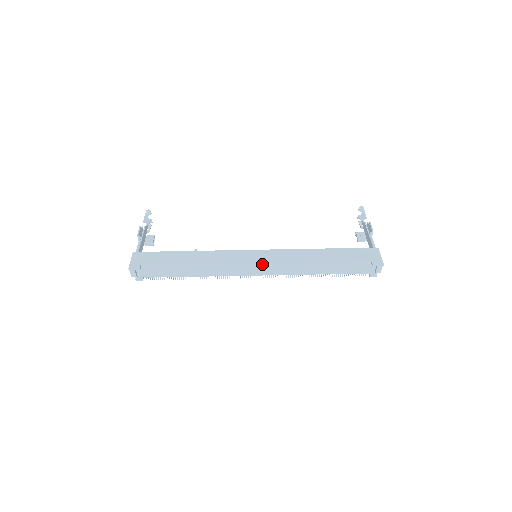
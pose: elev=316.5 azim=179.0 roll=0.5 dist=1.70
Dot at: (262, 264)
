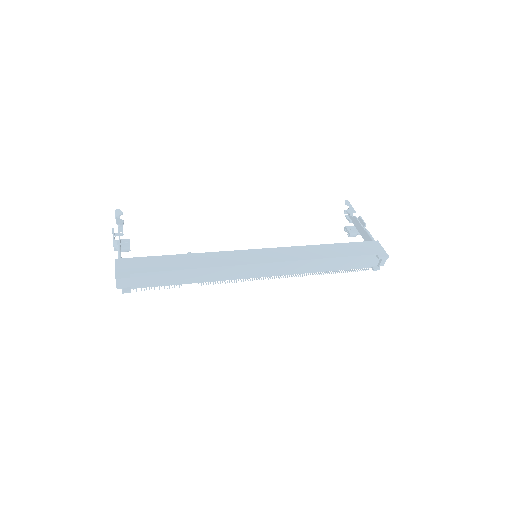
Dot at: (269, 264)
